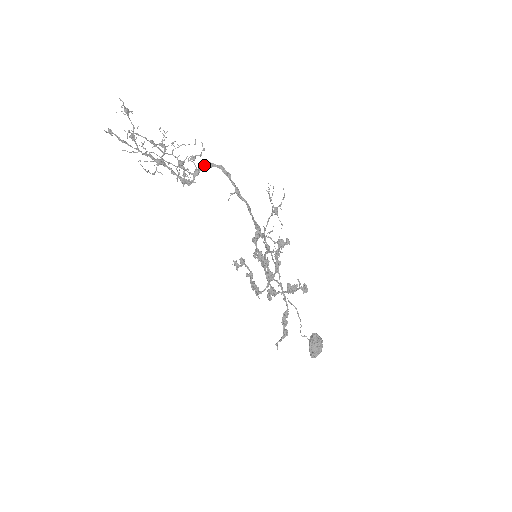
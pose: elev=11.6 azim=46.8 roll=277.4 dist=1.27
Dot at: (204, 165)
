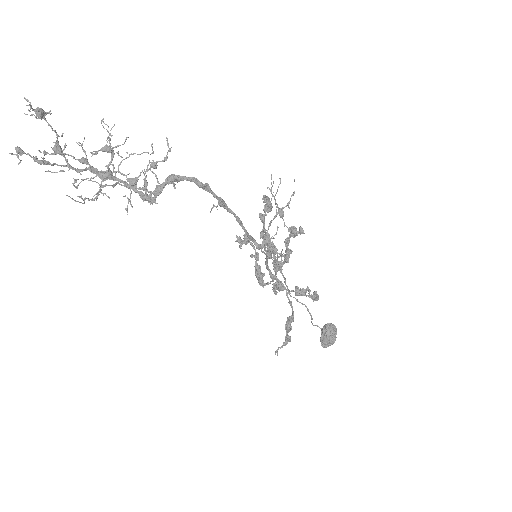
Dot at: (168, 180)
